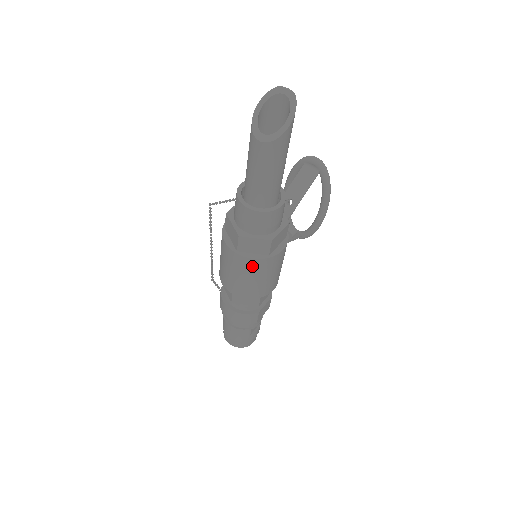
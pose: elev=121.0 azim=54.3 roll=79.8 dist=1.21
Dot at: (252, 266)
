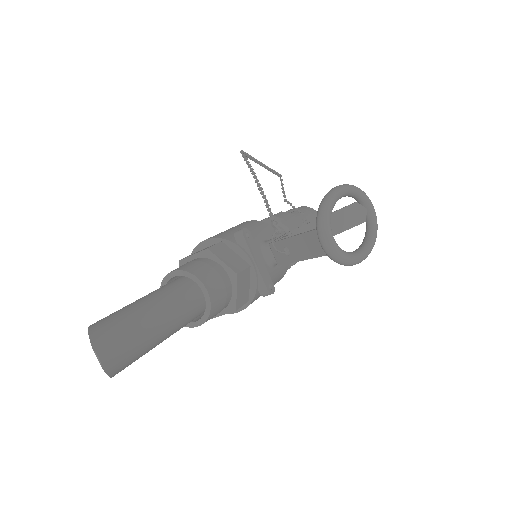
Dot at: occluded
